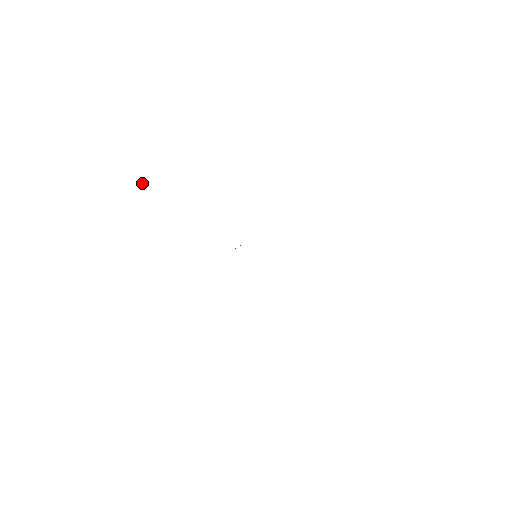
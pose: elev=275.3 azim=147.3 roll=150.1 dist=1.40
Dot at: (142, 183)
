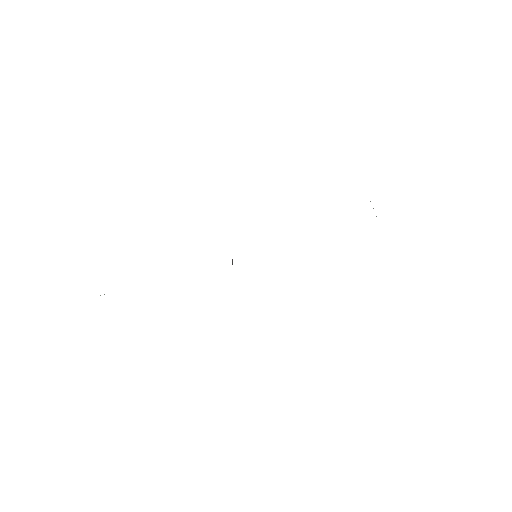
Dot at: occluded
